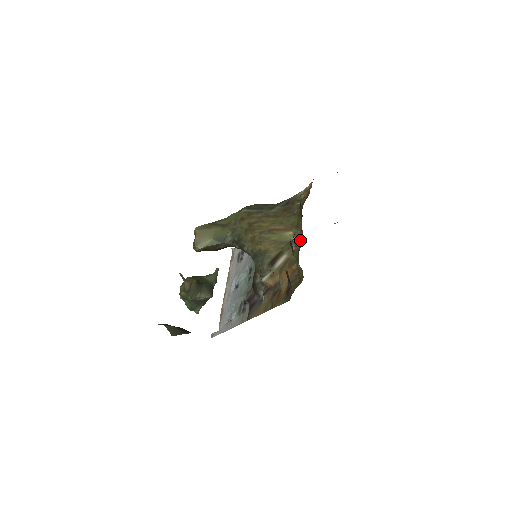
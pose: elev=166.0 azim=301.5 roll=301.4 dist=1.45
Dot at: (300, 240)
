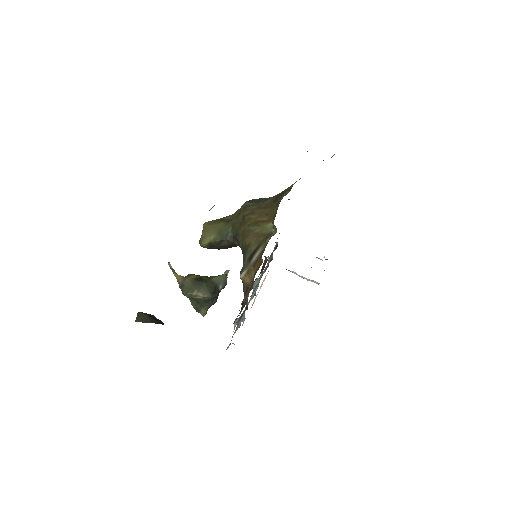
Dot at: (276, 231)
